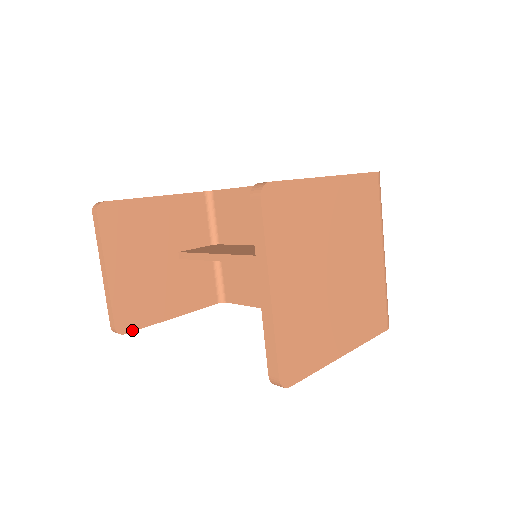
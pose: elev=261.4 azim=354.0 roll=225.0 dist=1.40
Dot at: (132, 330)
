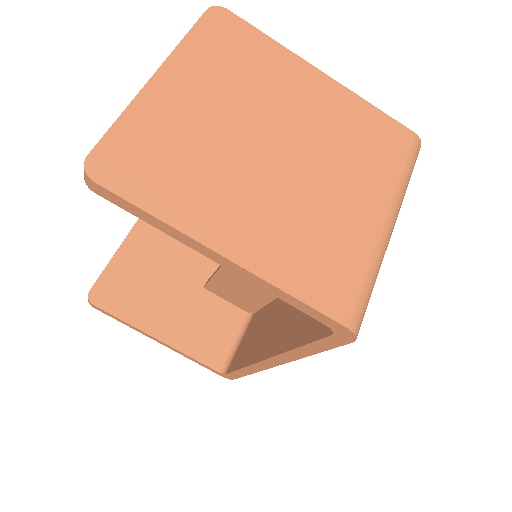
Dot at: (103, 308)
